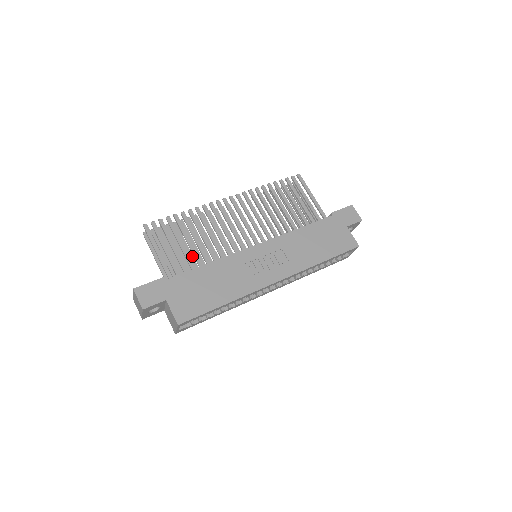
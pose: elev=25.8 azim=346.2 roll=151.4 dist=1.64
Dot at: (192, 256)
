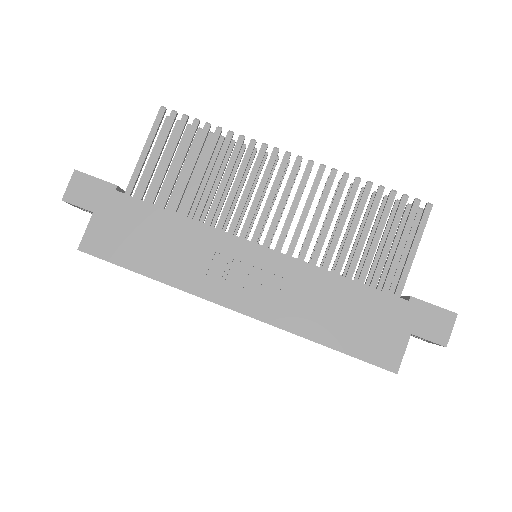
Dot at: (190, 189)
